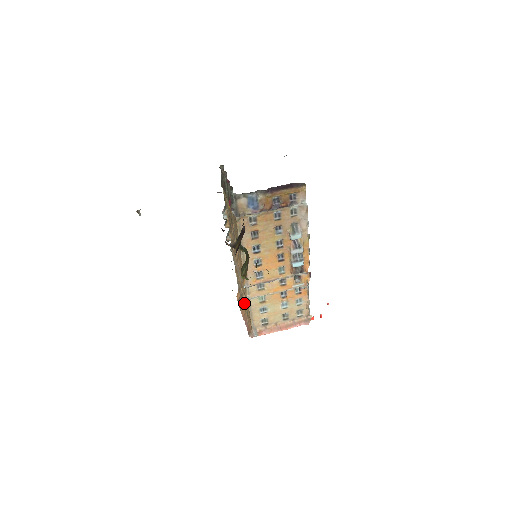
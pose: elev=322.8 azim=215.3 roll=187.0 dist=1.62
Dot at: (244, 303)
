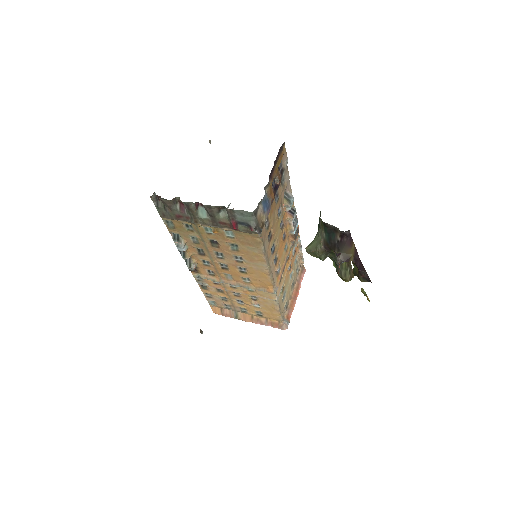
Dot at: (242, 310)
